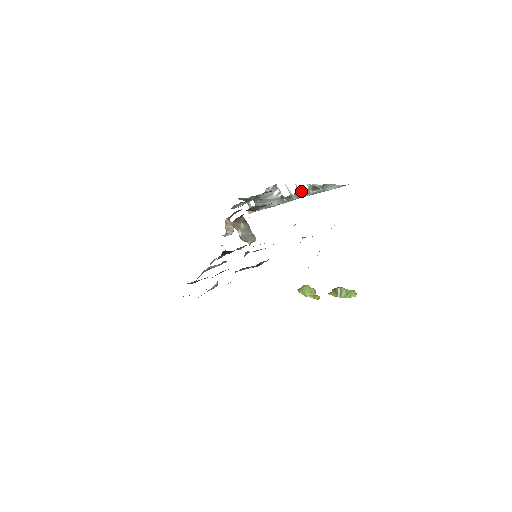
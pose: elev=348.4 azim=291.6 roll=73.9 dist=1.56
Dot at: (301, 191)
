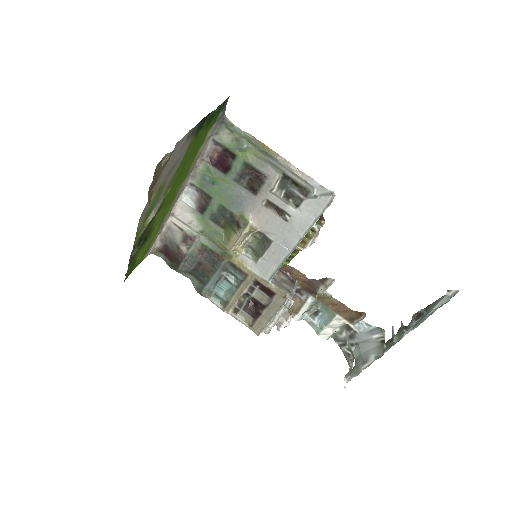
Dot at: (404, 326)
